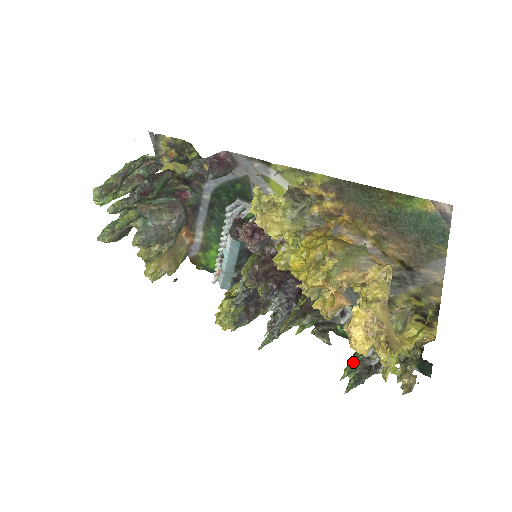
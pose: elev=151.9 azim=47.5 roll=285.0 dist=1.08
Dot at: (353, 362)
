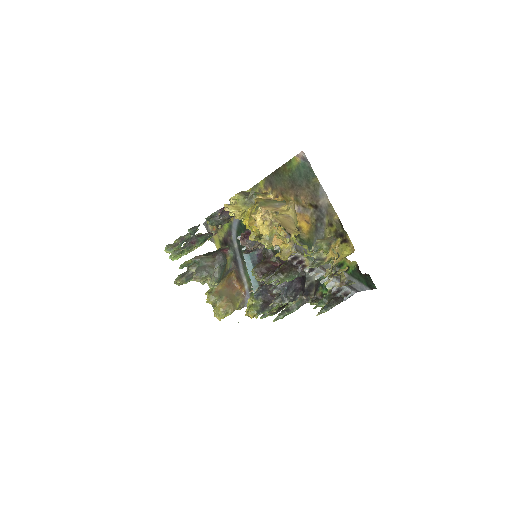
Dot at: (323, 297)
